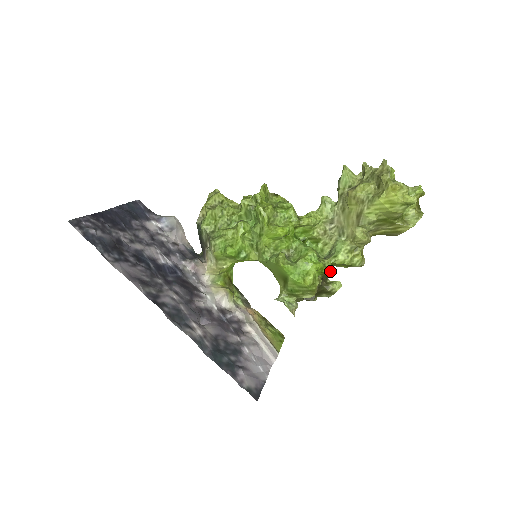
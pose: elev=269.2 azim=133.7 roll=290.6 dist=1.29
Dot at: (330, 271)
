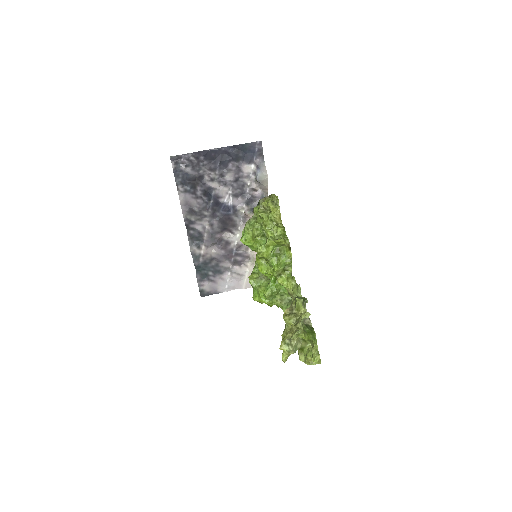
Dot at: (278, 306)
